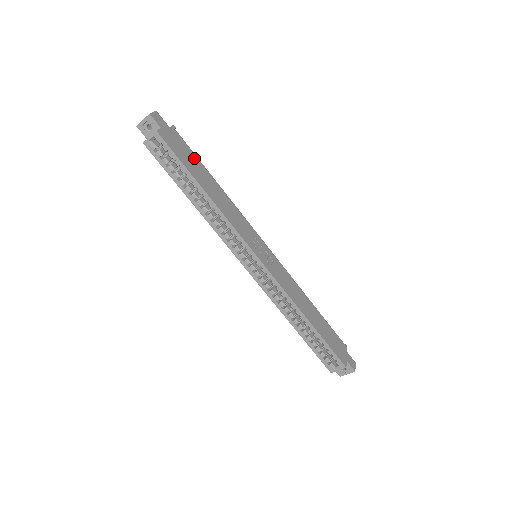
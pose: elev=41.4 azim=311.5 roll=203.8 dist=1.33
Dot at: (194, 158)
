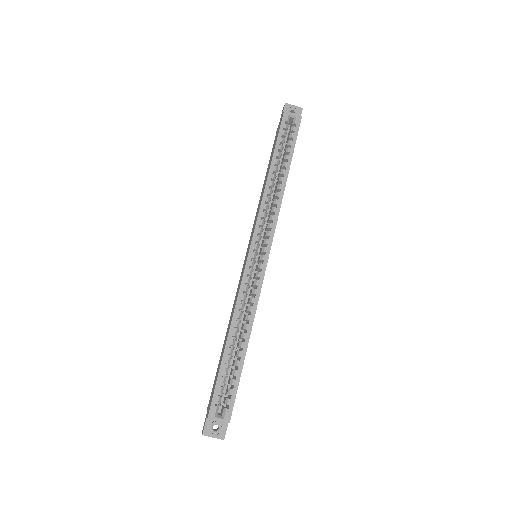
Dot at: occluded
